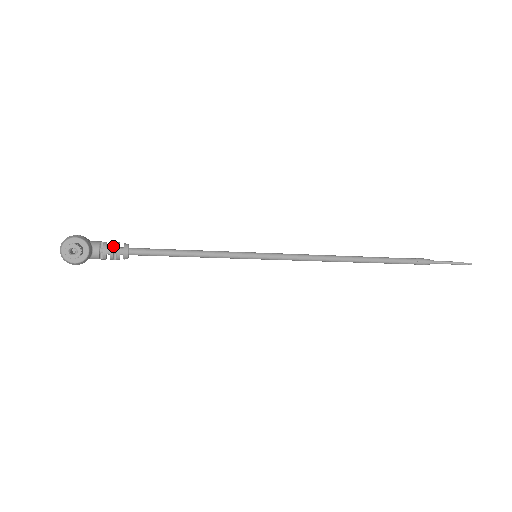
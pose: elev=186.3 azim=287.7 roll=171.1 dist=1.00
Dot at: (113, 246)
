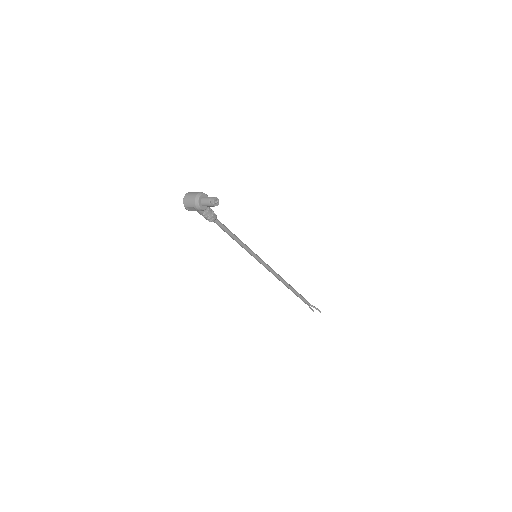
Dot at: (212, 210)
